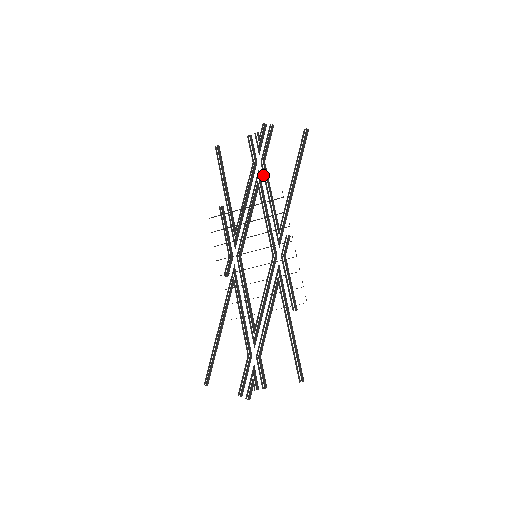
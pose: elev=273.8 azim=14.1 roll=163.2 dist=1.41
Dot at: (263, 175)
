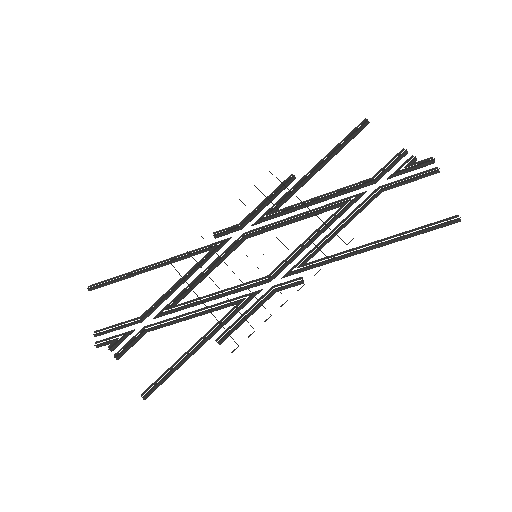
Dot at: (363, 201)
